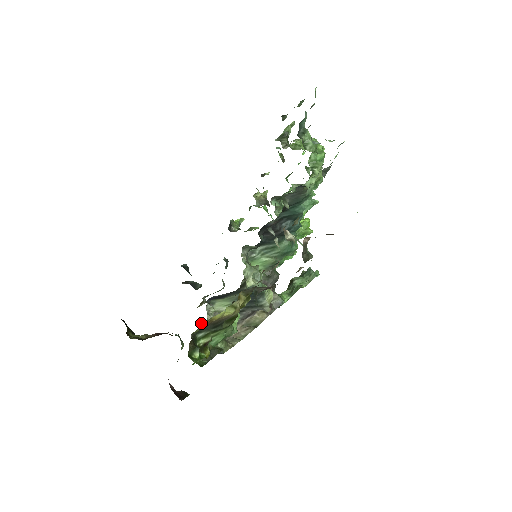
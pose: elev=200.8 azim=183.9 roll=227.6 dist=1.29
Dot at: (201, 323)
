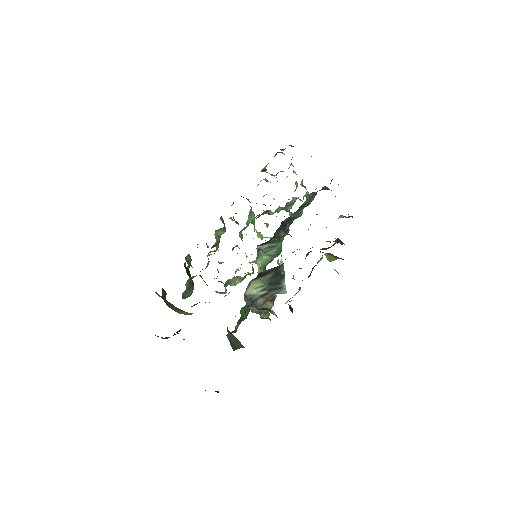
Dot at: occluded
